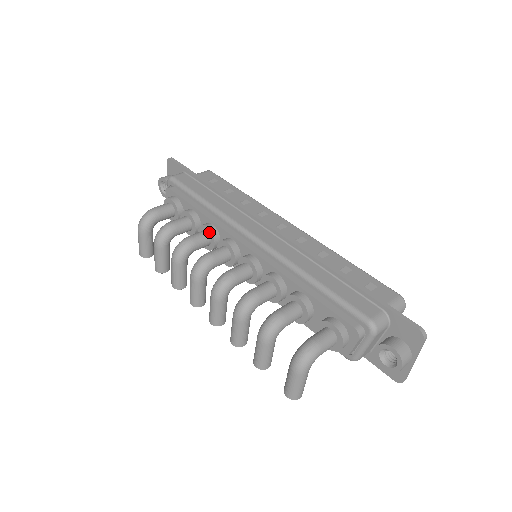
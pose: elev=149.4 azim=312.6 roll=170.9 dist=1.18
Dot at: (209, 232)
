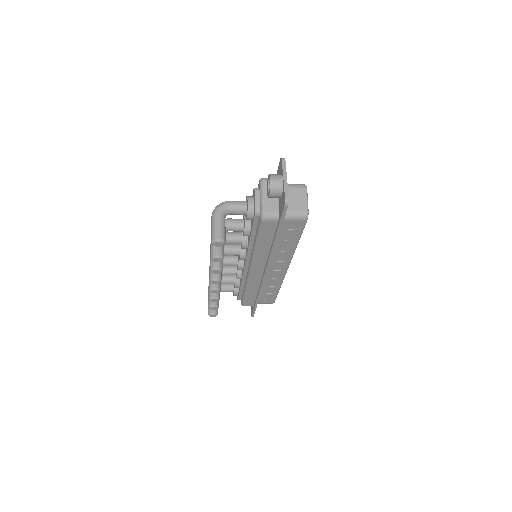
Dot at: occluded
